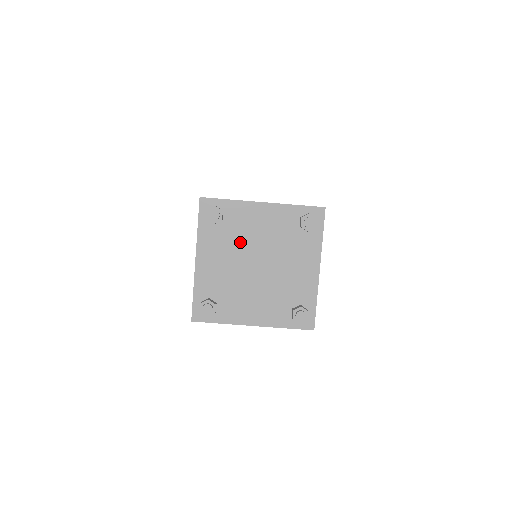
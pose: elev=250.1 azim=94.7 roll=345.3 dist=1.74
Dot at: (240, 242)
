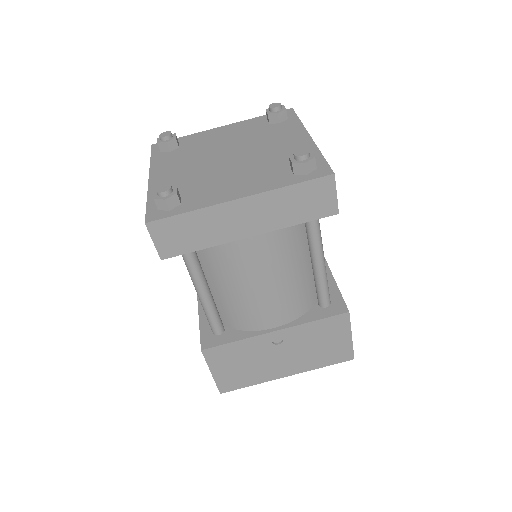
Dot at: (203, 152)
